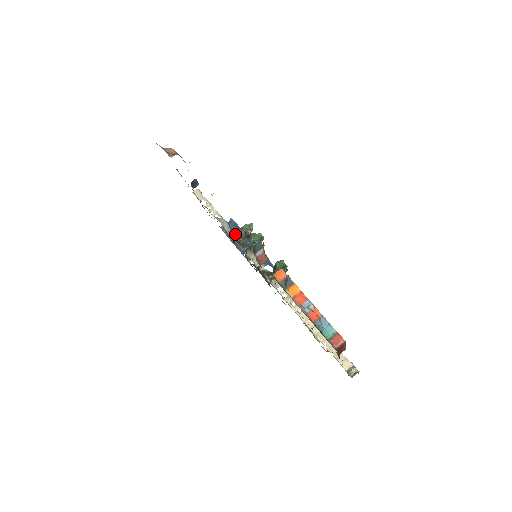
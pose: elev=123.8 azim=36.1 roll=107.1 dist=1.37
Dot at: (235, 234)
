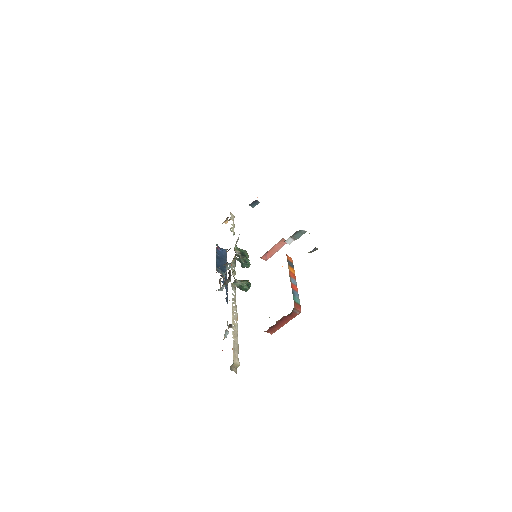
Dot at: (237, 247)
